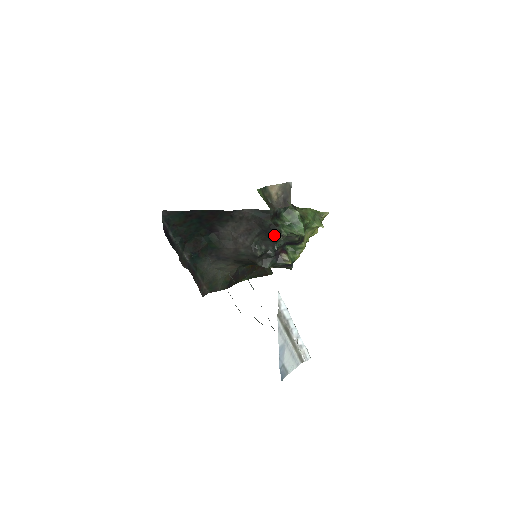
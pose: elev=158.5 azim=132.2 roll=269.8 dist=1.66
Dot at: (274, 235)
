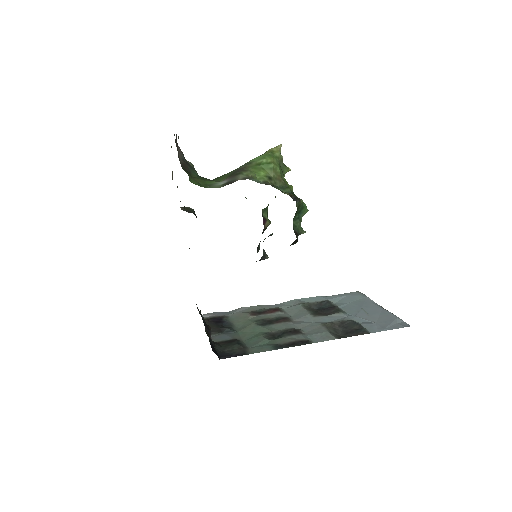
Dot at: occluded
